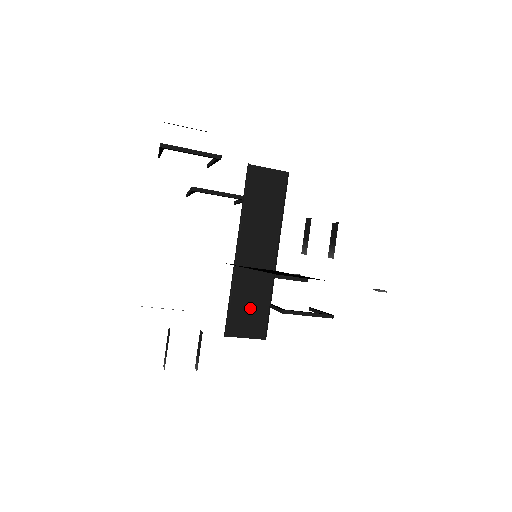
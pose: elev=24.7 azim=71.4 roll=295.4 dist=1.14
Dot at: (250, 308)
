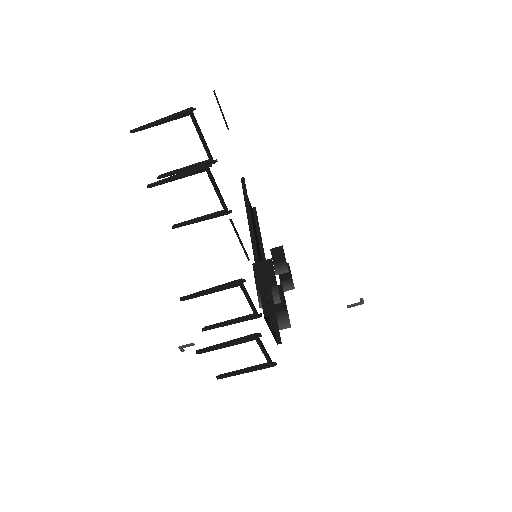
Dot at: occluded
